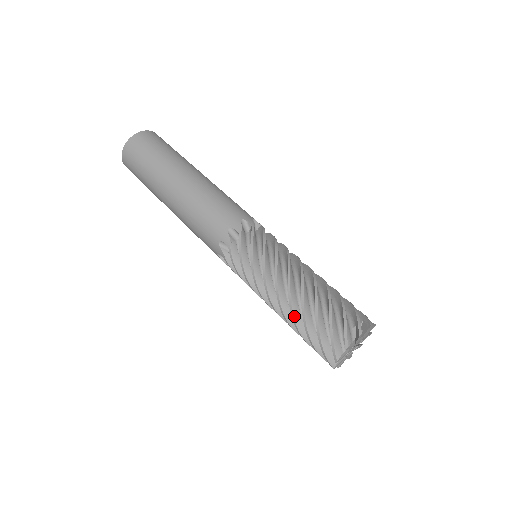
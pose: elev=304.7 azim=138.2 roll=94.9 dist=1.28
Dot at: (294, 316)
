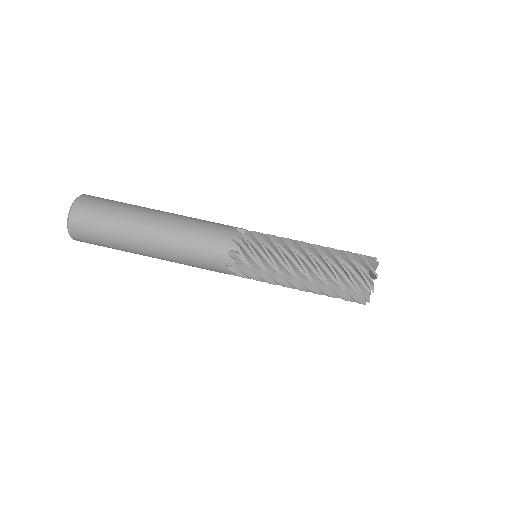
Dot at: (319, 294)
